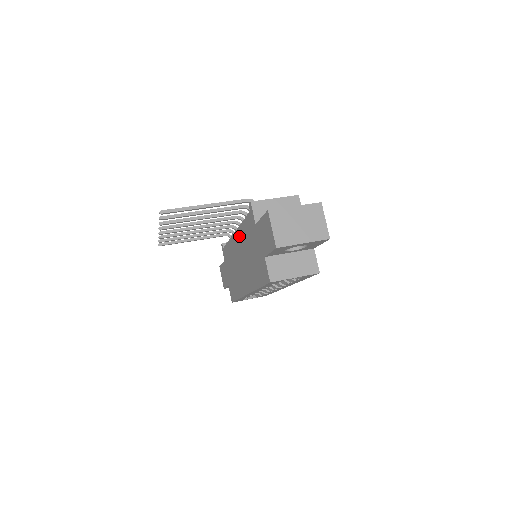
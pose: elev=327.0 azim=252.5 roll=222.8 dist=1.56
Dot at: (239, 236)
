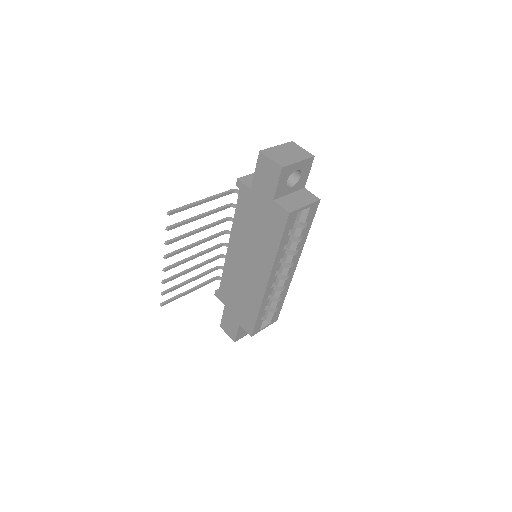
Dot at: (235, 238)
